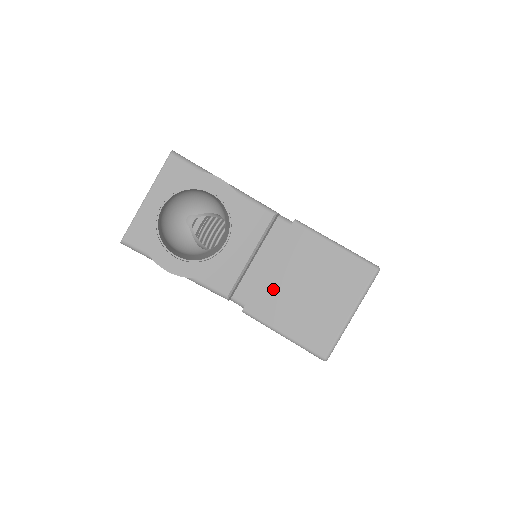
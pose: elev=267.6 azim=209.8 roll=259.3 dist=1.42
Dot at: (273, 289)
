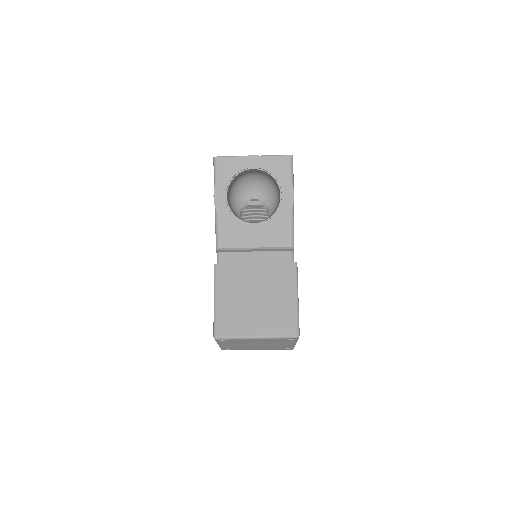
Dot at: (242, 275)
